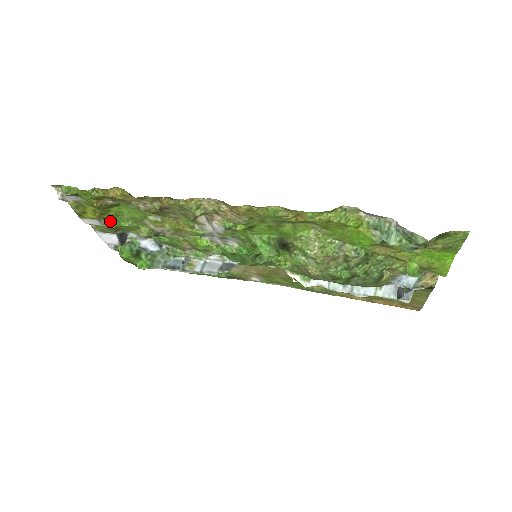
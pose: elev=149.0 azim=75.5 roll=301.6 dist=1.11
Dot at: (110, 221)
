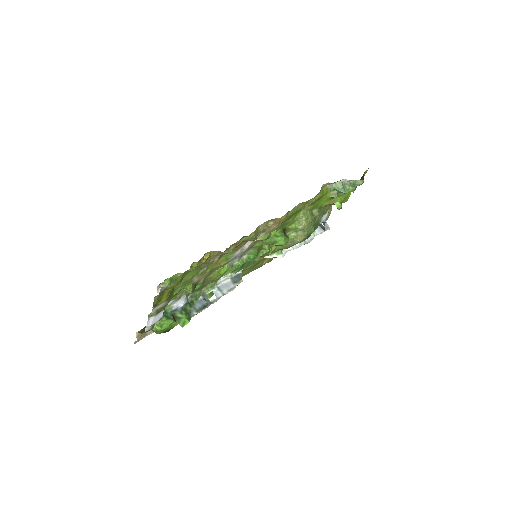
Dot at: (170, 297)
